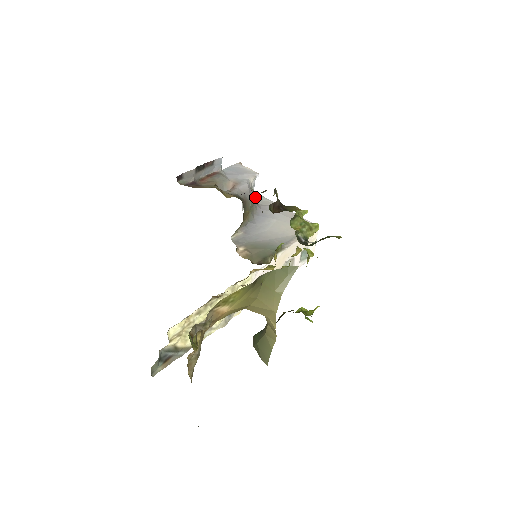
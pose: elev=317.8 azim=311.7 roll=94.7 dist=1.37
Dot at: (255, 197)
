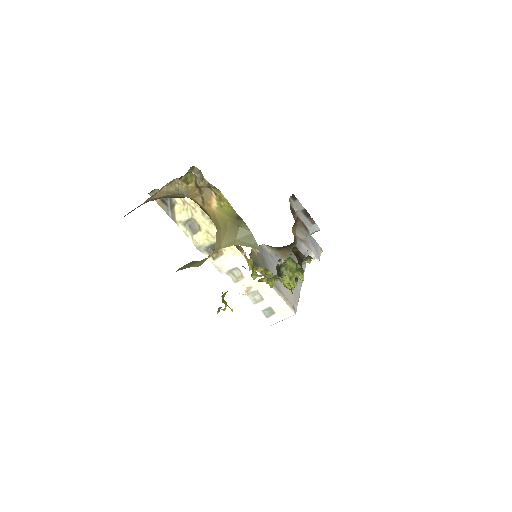
Dot at: occluded
